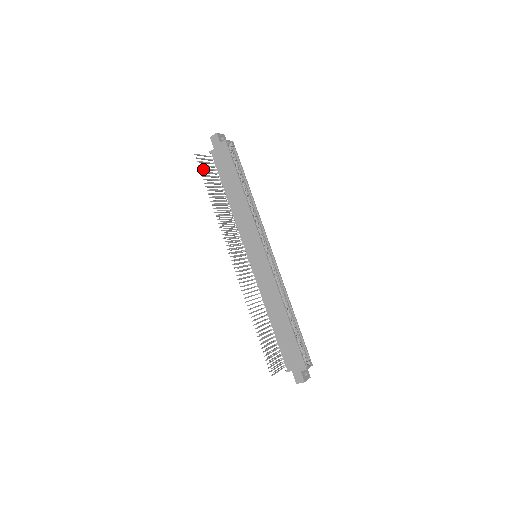
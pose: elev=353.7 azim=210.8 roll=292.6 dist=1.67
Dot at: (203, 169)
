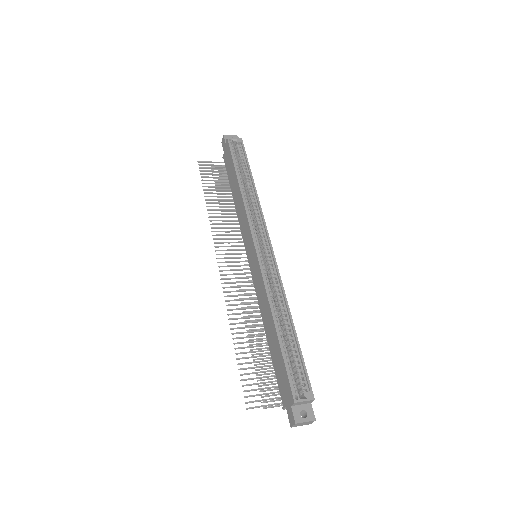
Dot at: (206, 174)
